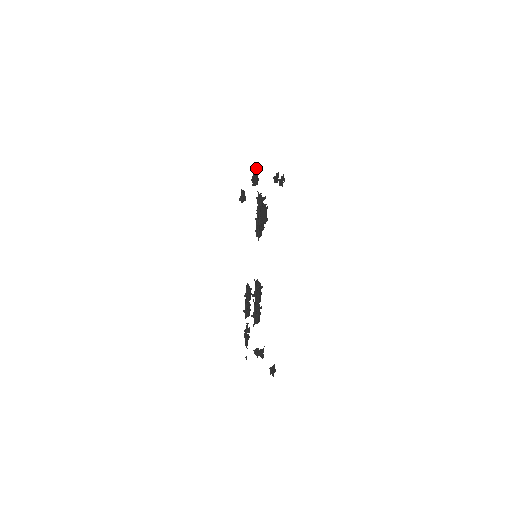
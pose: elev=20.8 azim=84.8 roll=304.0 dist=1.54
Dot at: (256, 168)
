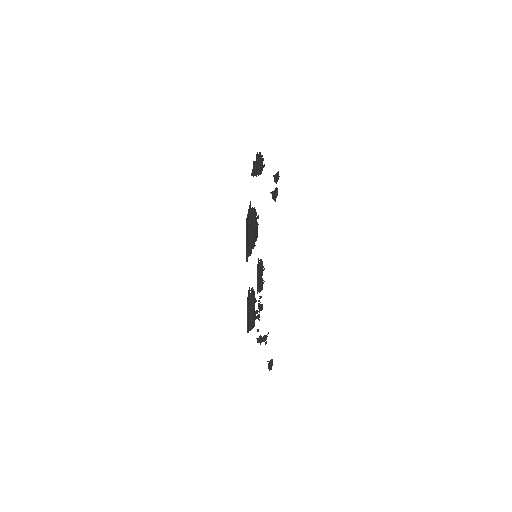
Dot at: (260, 157)
